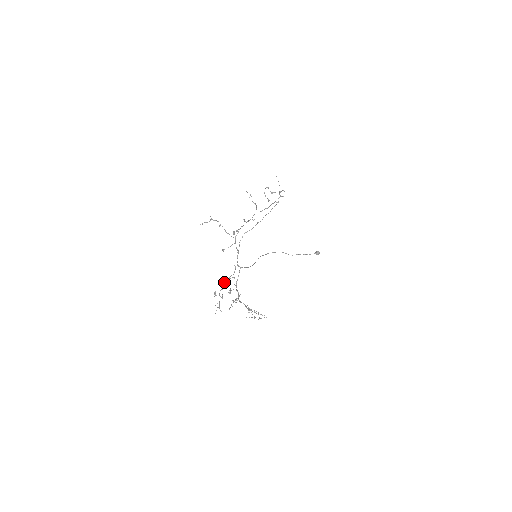
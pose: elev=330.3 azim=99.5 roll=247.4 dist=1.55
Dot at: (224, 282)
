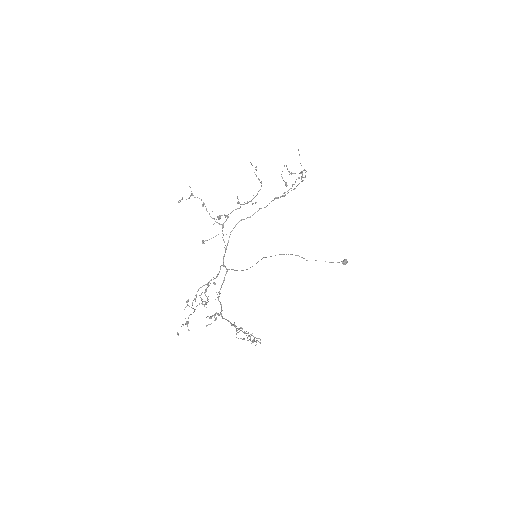
Dot at: occluded
